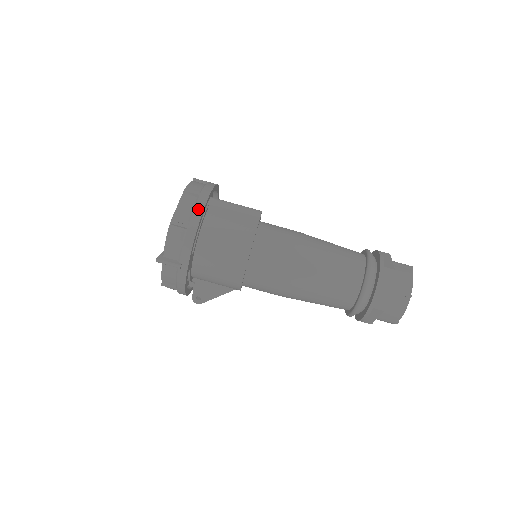
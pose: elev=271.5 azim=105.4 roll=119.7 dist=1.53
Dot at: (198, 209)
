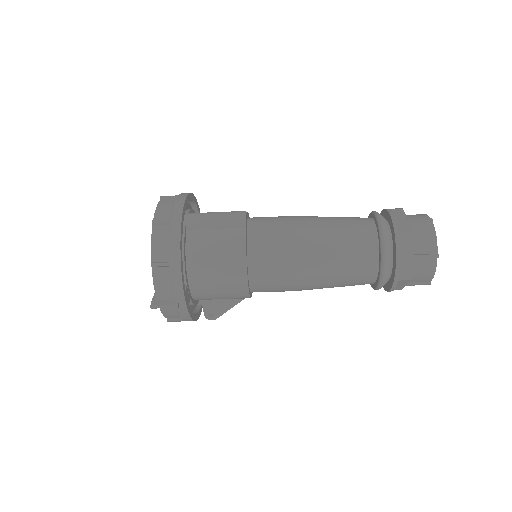
Dot at: (174, 241)
